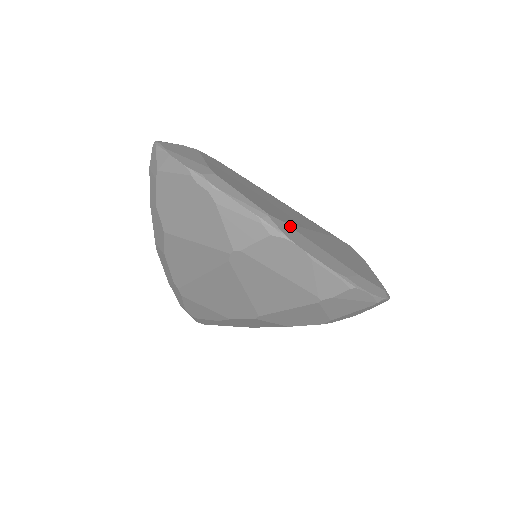
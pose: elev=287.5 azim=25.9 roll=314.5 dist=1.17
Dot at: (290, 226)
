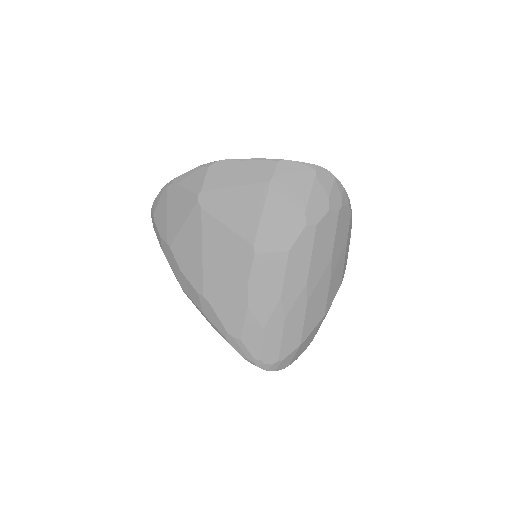
Dot at: occluded
